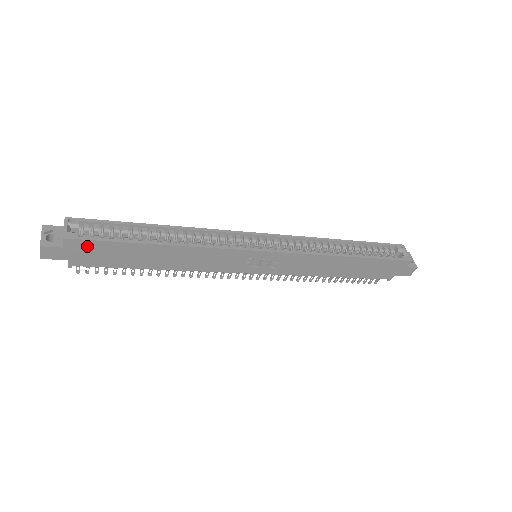
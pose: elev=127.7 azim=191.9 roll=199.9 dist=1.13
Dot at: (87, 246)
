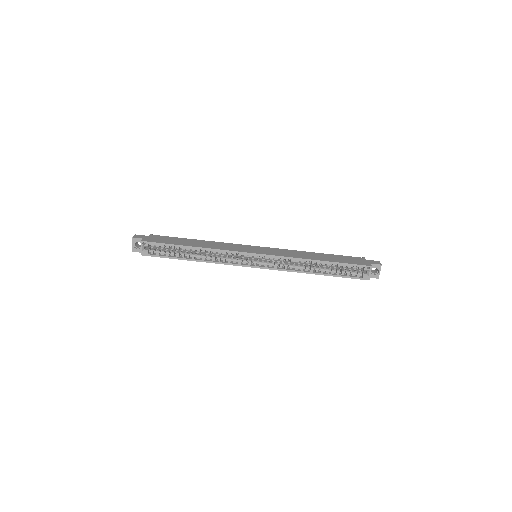
Dot at: occluded
